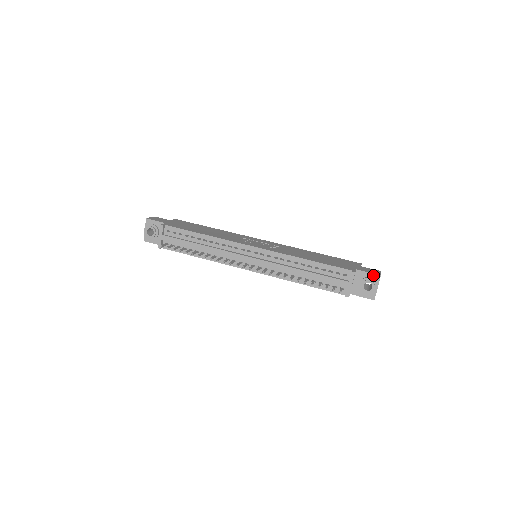
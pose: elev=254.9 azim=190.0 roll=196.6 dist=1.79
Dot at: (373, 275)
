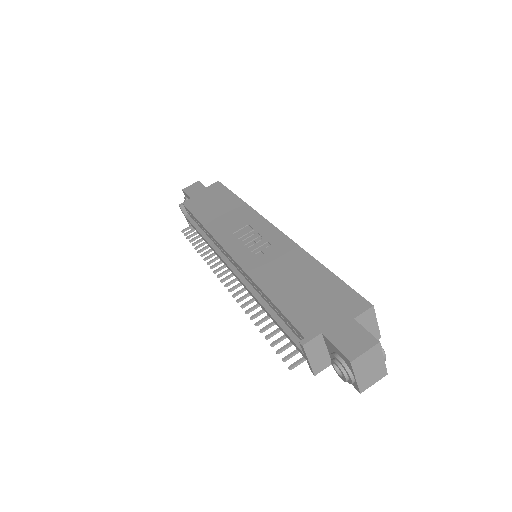
Dot at: (342, 355)
